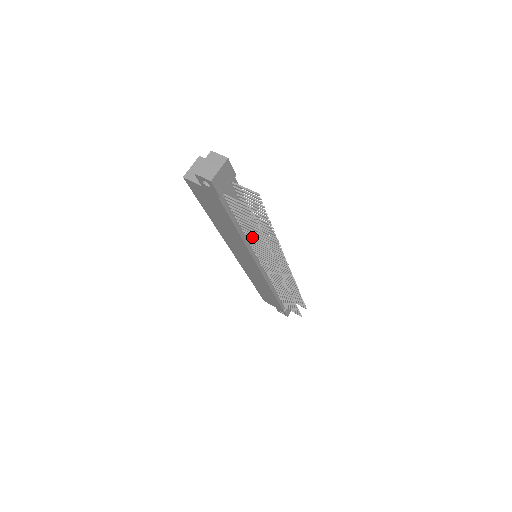
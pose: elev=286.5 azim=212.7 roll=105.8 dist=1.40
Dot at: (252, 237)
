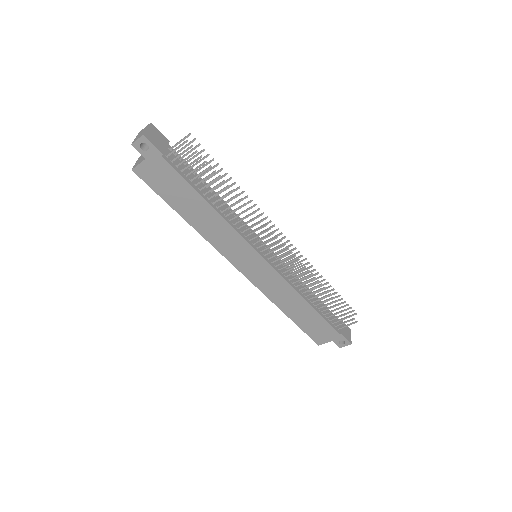
Dot at: (223, 203)
